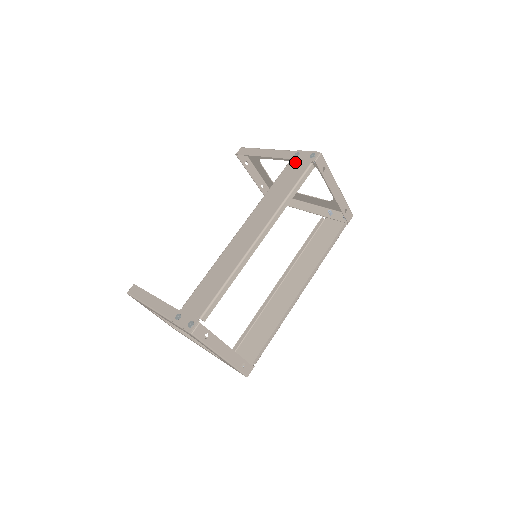
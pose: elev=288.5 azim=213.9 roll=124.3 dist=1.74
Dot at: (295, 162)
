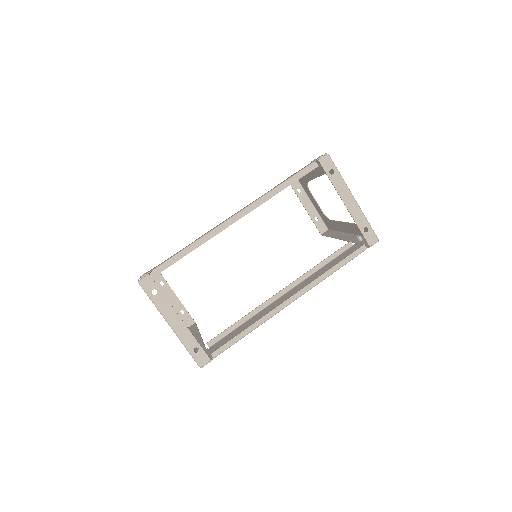
Dot at: occluded
